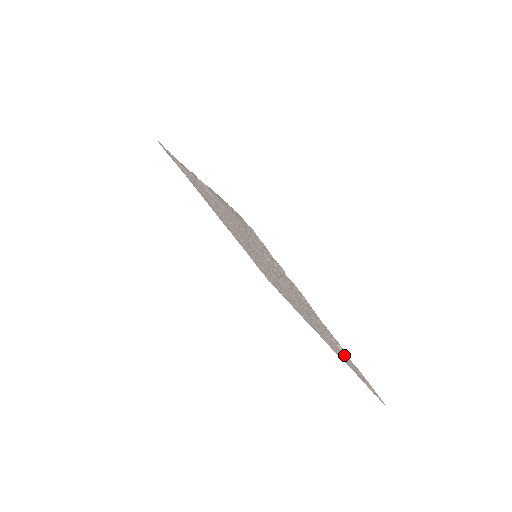
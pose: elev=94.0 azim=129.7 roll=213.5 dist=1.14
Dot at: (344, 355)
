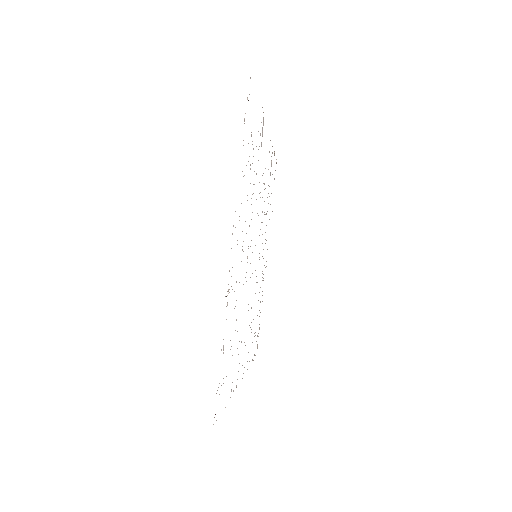
Dot at: occluded
